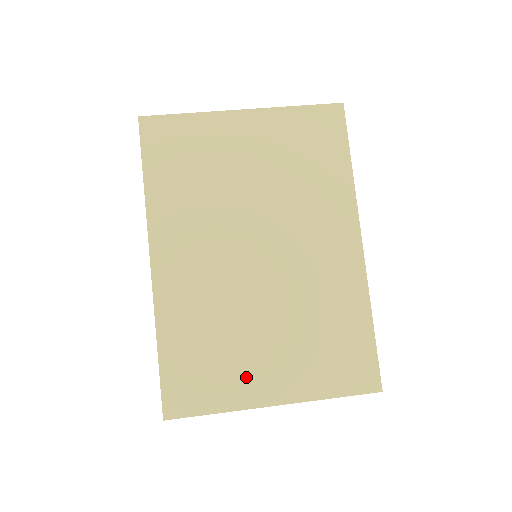
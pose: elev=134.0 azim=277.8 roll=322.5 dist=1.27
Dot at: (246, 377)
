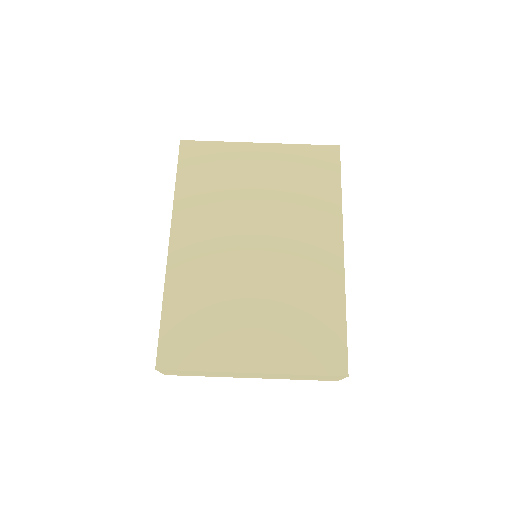
Dot at: (230, 345)
